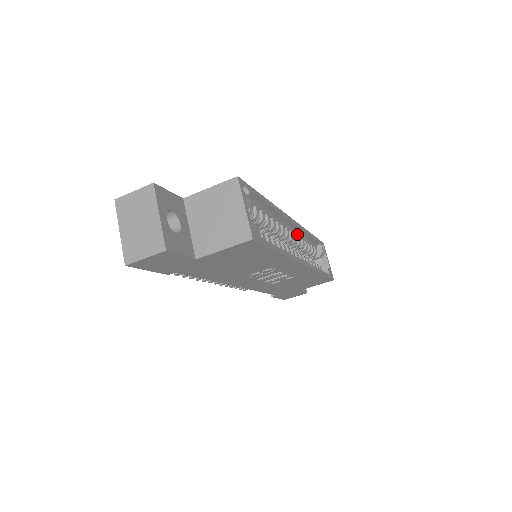
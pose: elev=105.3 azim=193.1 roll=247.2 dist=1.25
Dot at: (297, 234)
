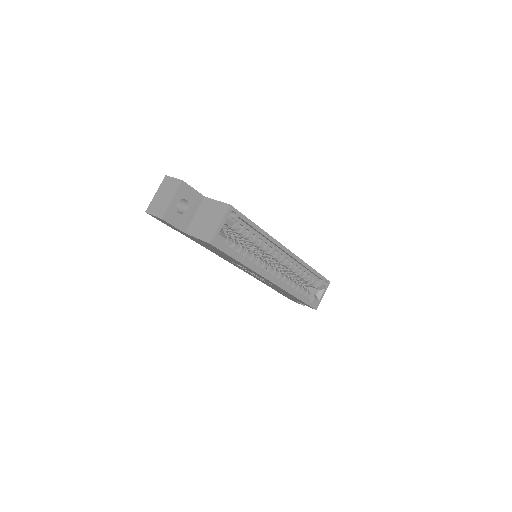
Dot at: (293, 261)
